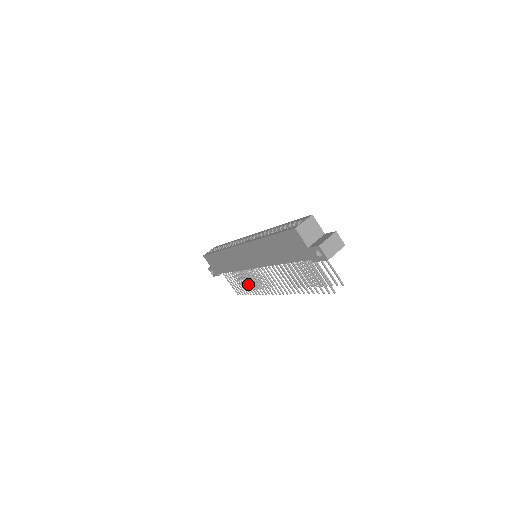
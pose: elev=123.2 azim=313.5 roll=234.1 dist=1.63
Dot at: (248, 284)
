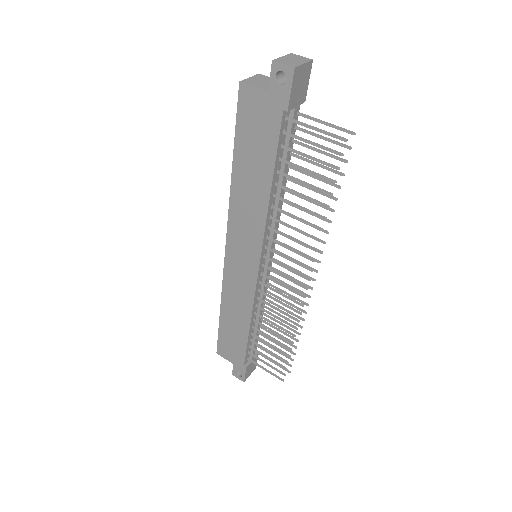
Dot at: (285, 349)
